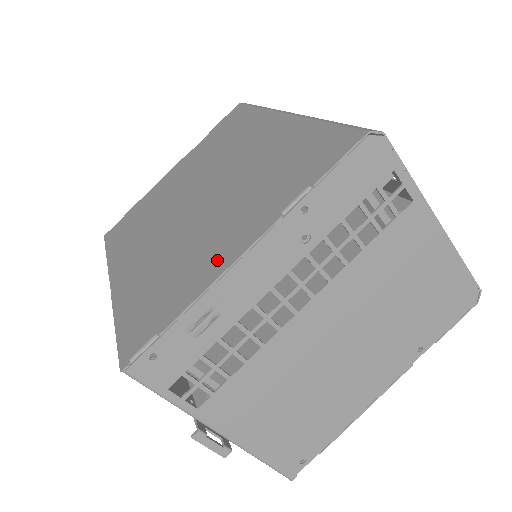
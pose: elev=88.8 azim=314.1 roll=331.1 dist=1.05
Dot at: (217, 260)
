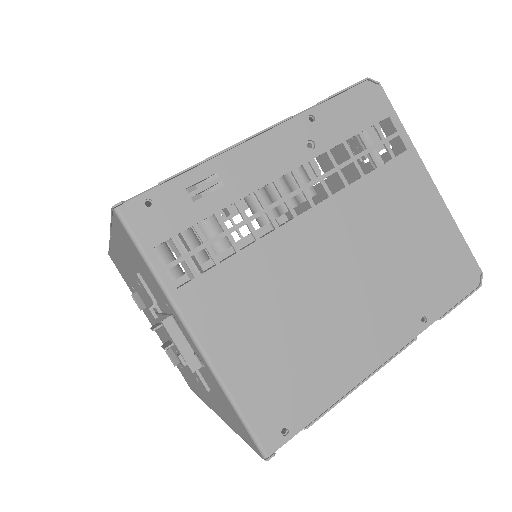
Dot at: occluded
